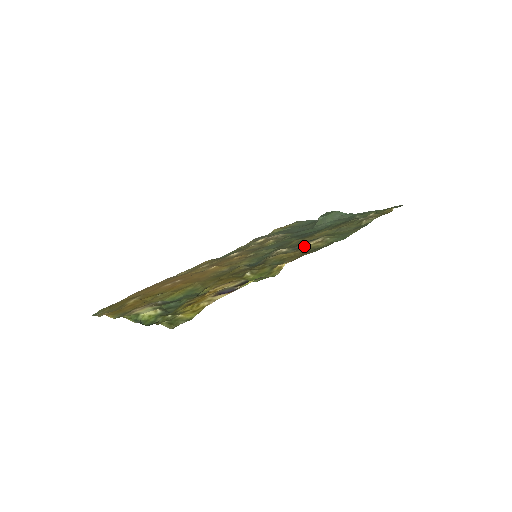
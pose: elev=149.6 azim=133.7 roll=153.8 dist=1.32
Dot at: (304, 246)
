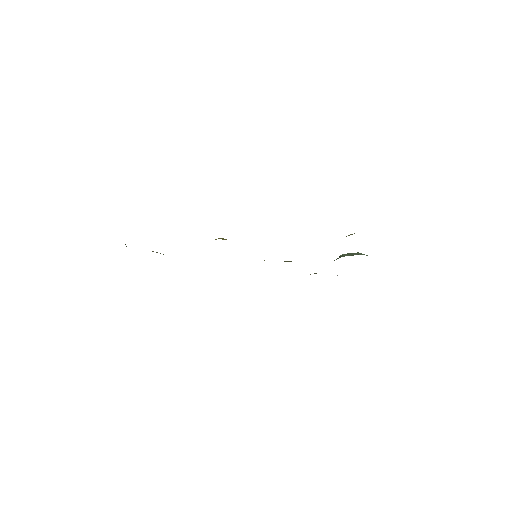
Dot at: occluded
